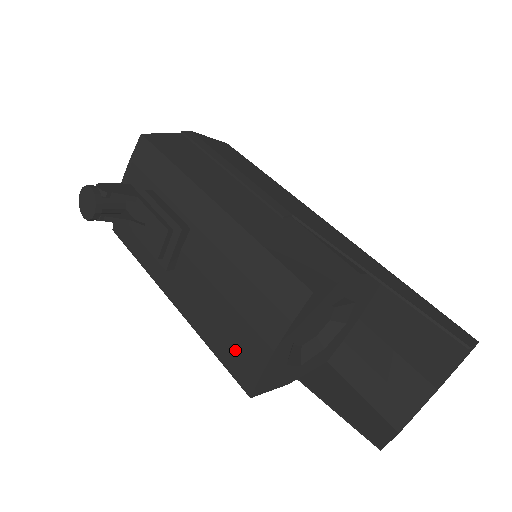
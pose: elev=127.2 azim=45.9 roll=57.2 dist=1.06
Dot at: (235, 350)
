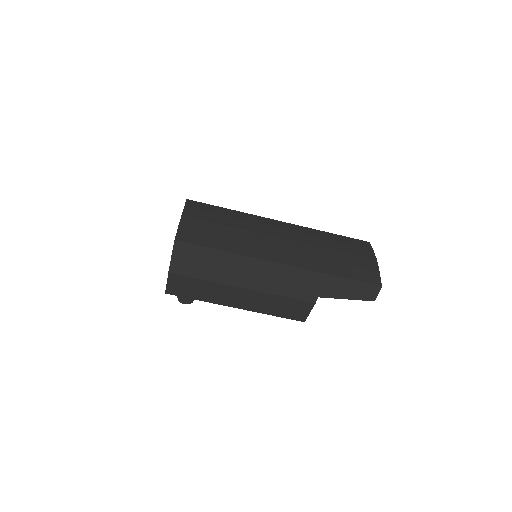
Dot at: occluded
